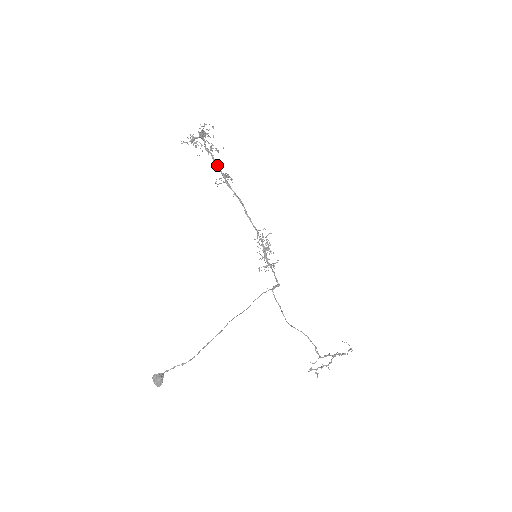
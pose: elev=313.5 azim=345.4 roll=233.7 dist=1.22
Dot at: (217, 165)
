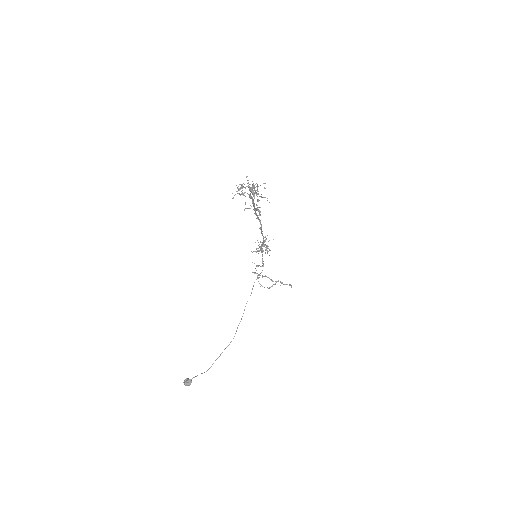
Dot at: (254, 206)
